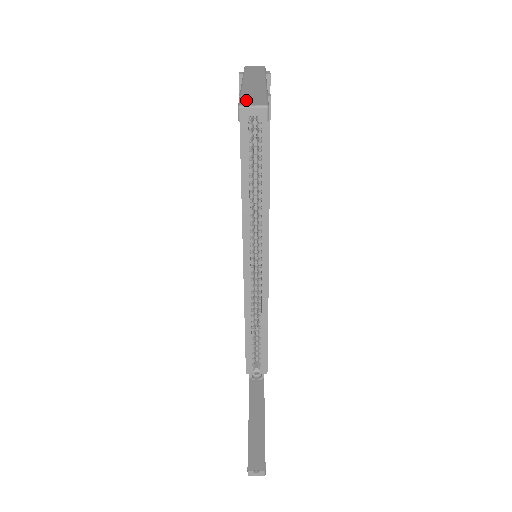
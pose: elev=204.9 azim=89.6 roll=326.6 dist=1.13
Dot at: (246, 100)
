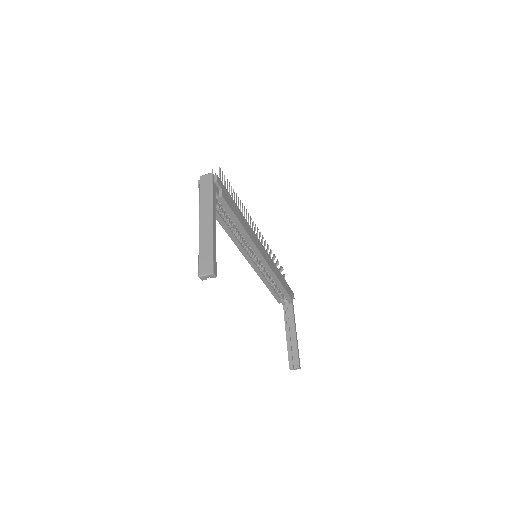
Dot at: (202, 266)
